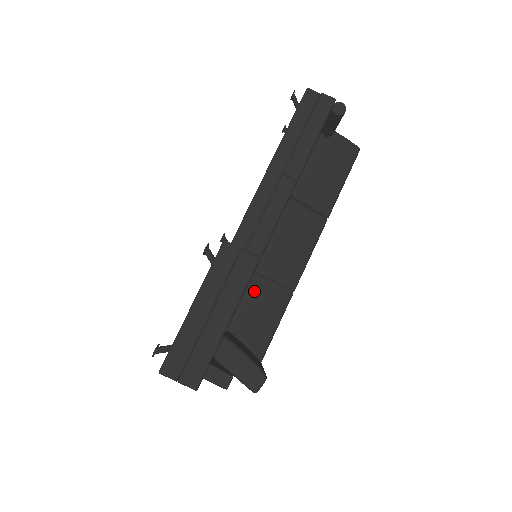
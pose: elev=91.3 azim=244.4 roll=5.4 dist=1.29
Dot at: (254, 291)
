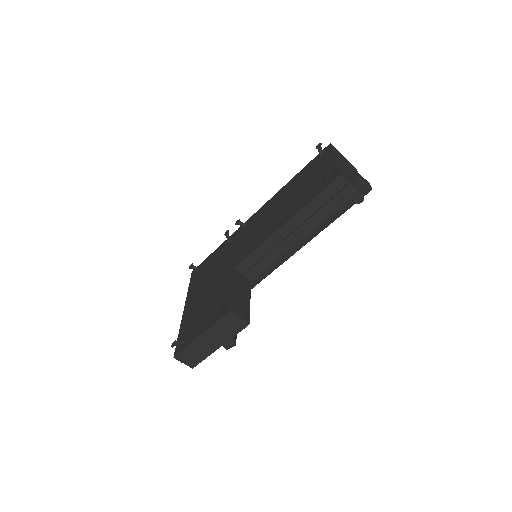
Dot at: occluded
